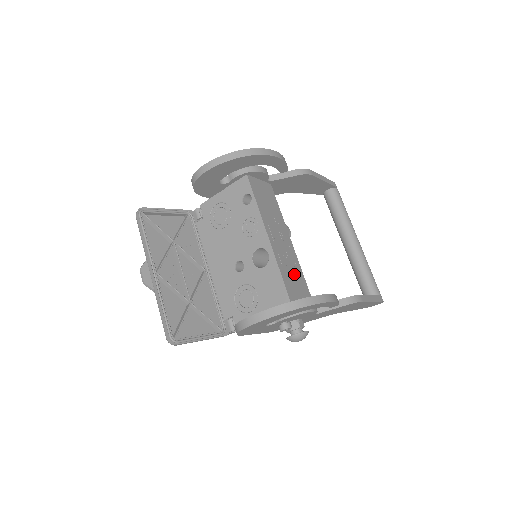
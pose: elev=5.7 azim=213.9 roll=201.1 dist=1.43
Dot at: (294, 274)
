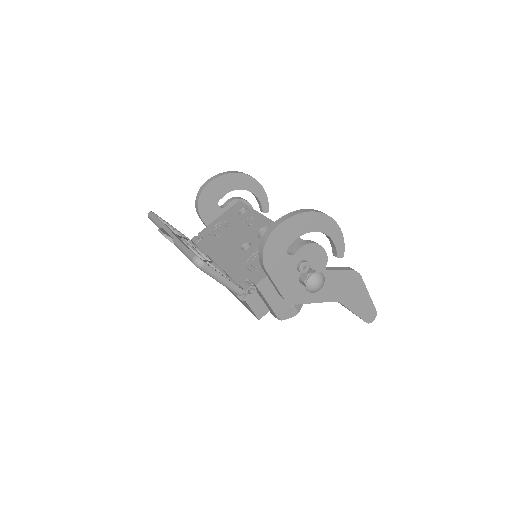
Dot at: occluded
